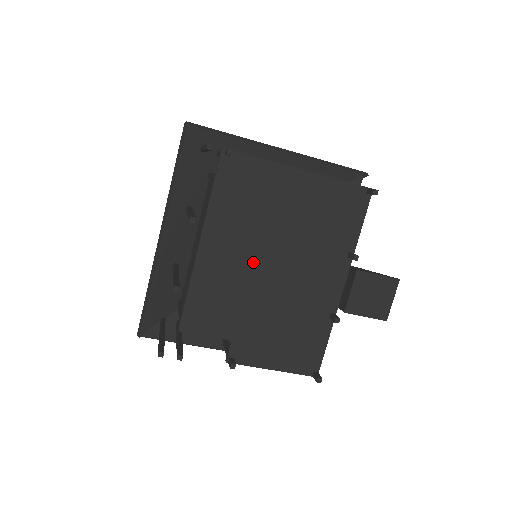
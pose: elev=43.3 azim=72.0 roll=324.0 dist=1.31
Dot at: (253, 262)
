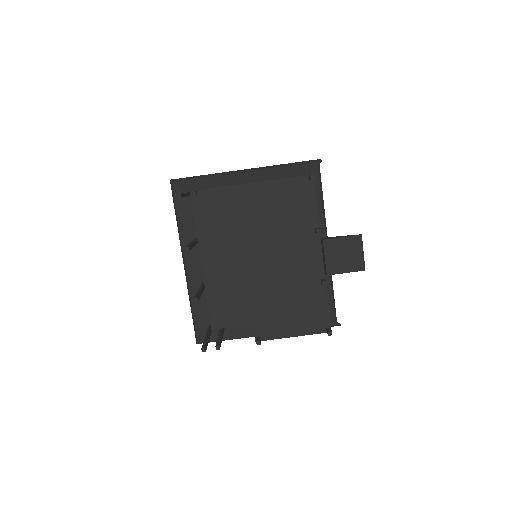
Dot at: (245, 262)
